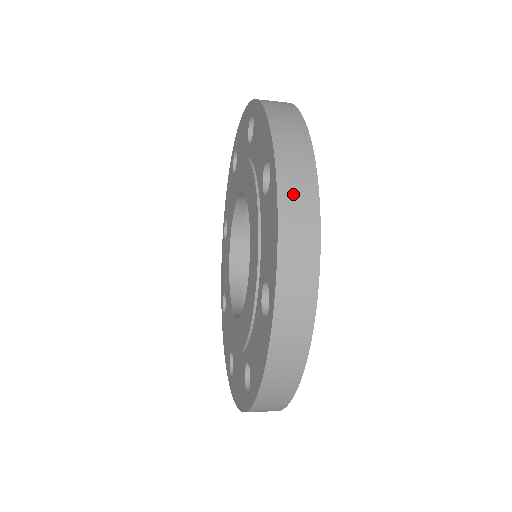
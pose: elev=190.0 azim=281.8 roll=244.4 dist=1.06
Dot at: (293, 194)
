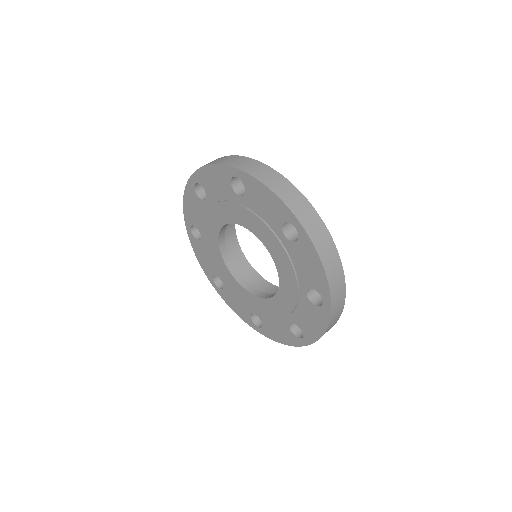
Dot at: occluded
